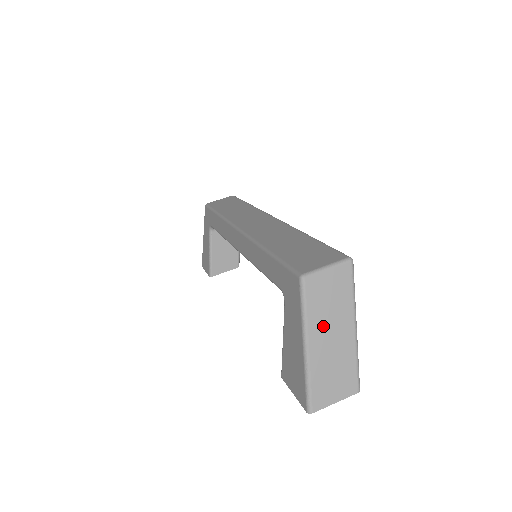
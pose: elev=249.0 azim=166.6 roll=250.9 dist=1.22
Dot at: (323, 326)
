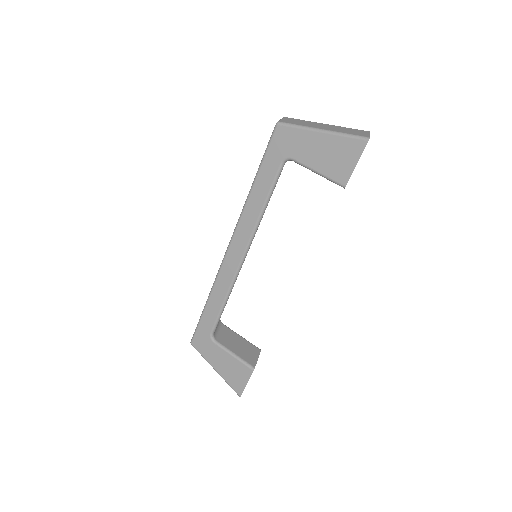
Dot at: (315, 126)
